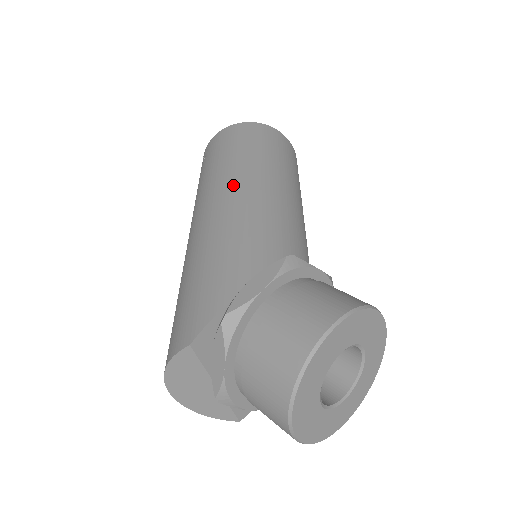
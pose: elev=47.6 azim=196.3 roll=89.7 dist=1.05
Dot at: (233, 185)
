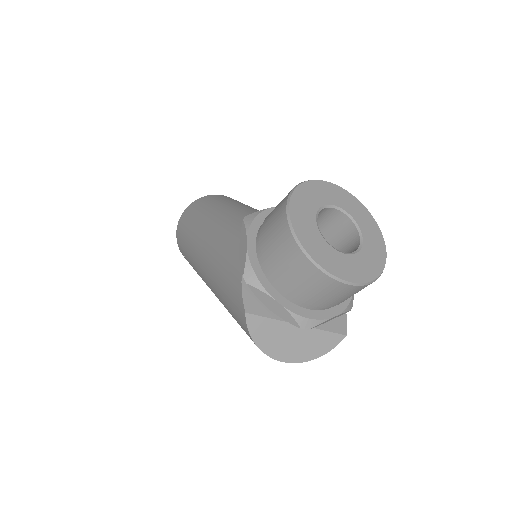
Dot at: (200, 240)
